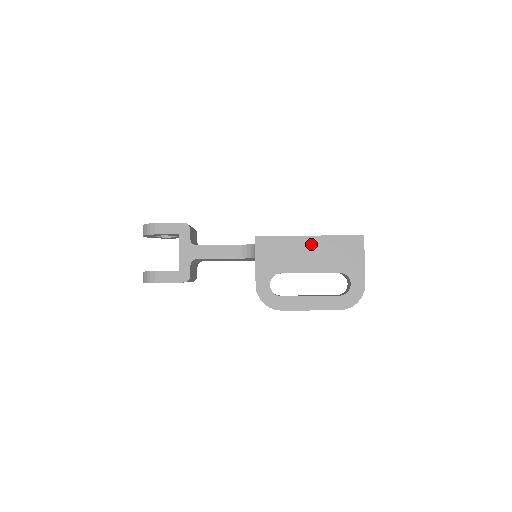
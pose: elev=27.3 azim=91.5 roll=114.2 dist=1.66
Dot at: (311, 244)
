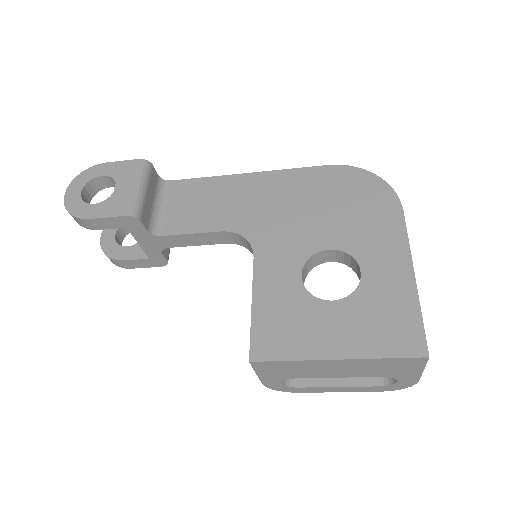
Dot at: (339, 364)
